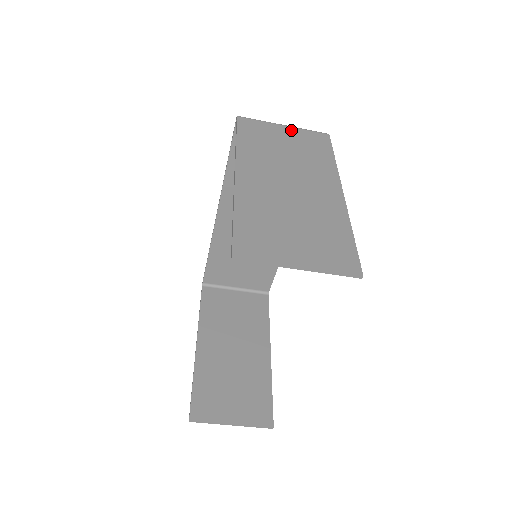
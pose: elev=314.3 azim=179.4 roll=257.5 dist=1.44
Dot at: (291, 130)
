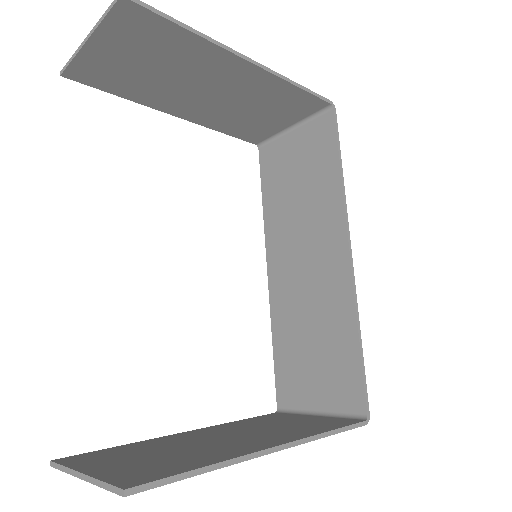
Dot at: (291, 118)
